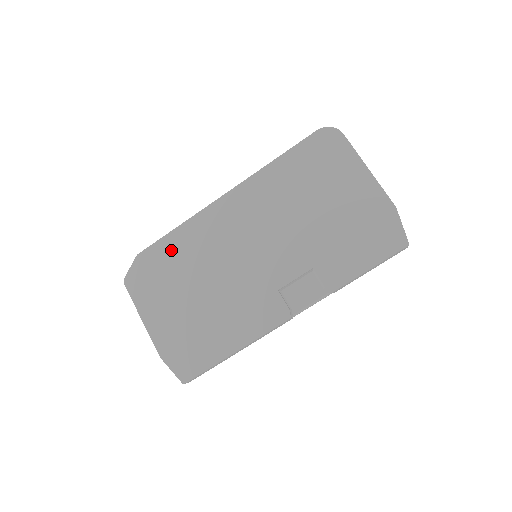
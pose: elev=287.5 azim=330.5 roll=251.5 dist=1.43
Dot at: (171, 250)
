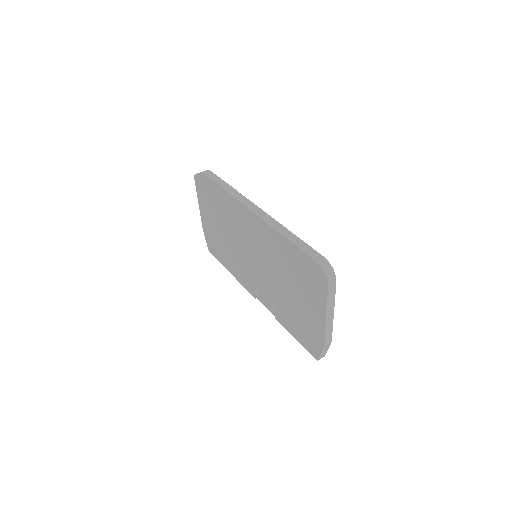
Dot at: (217, 195)
